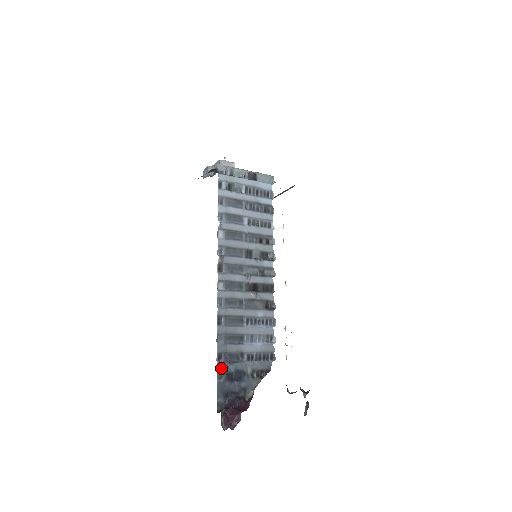
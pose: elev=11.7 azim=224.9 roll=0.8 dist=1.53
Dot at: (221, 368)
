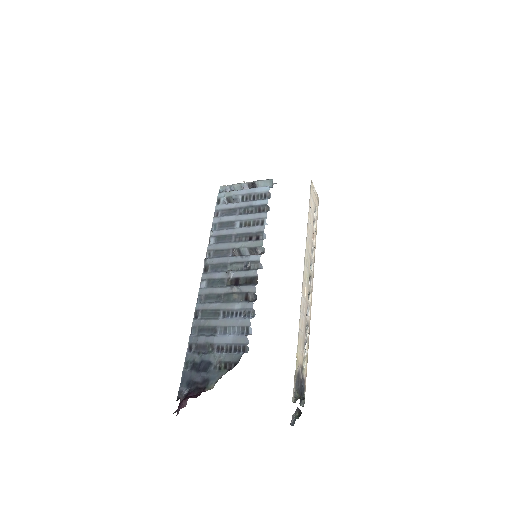
Dot at: (189, 358)
